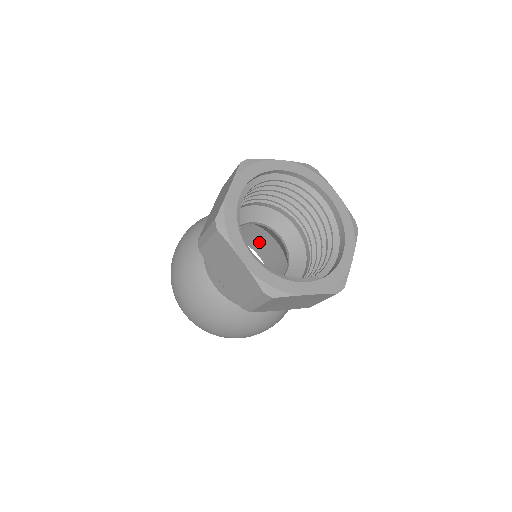
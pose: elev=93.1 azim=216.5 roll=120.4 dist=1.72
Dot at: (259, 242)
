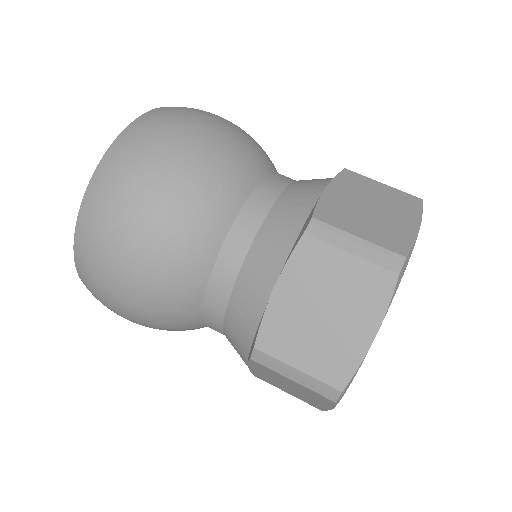
Dot at: occluded
